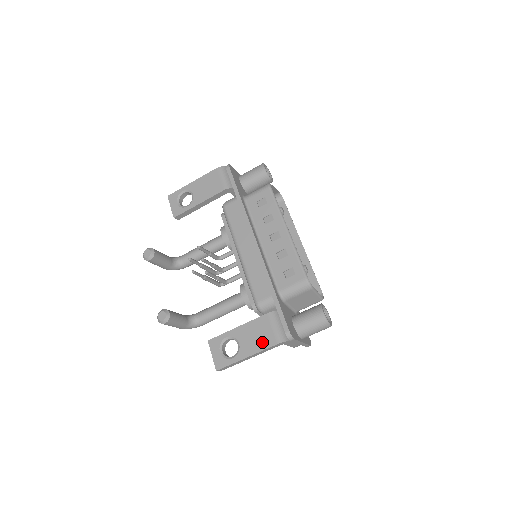
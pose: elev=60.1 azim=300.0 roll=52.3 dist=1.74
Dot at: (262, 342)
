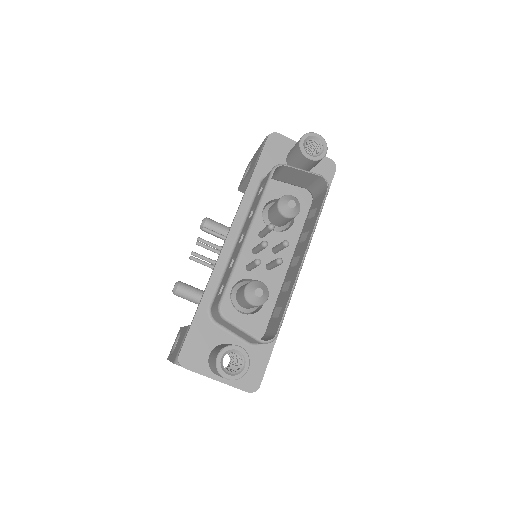
Dot at: (175, 353)
